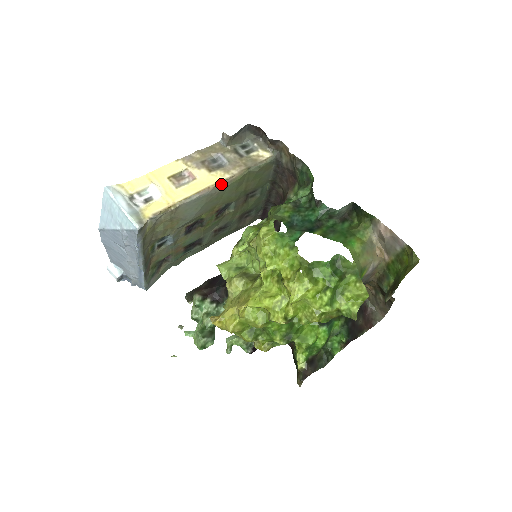
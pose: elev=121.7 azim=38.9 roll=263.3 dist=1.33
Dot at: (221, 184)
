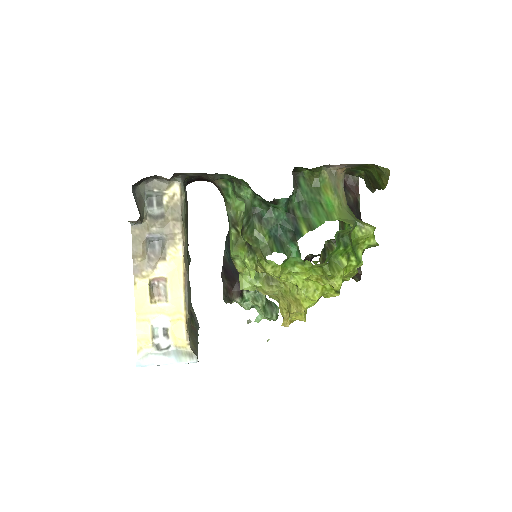
Dot at: (184, 258)
